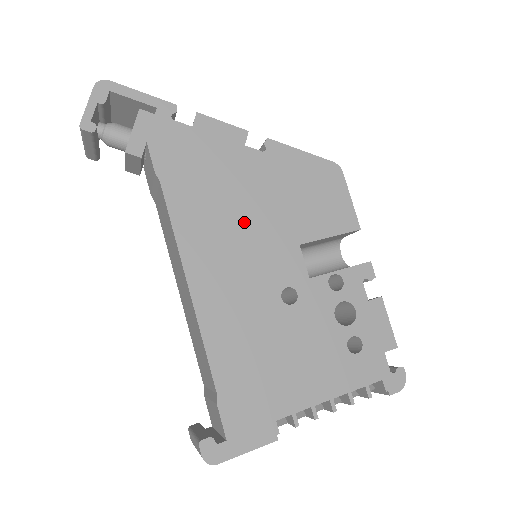
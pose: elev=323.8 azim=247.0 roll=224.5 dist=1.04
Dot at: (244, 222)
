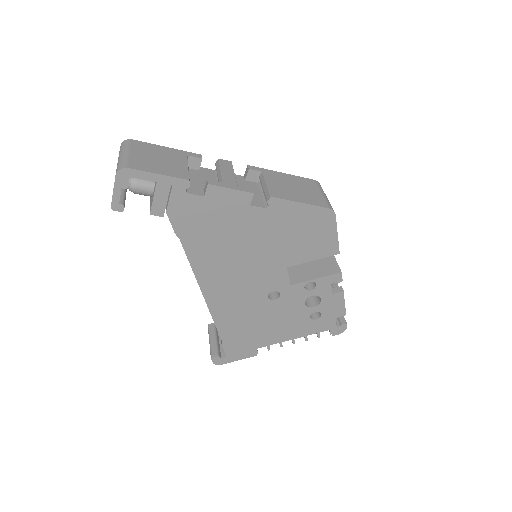
Dot at: (245, 258)
